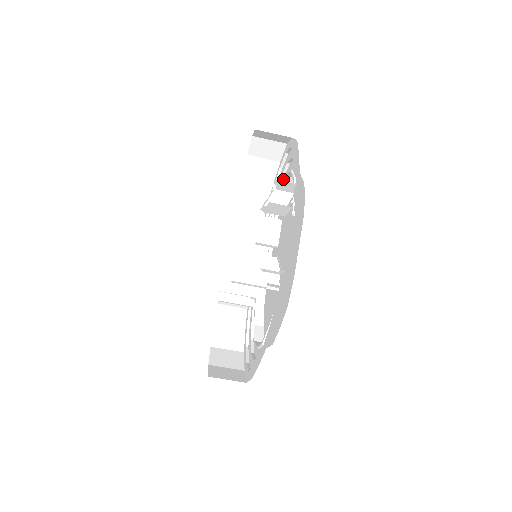
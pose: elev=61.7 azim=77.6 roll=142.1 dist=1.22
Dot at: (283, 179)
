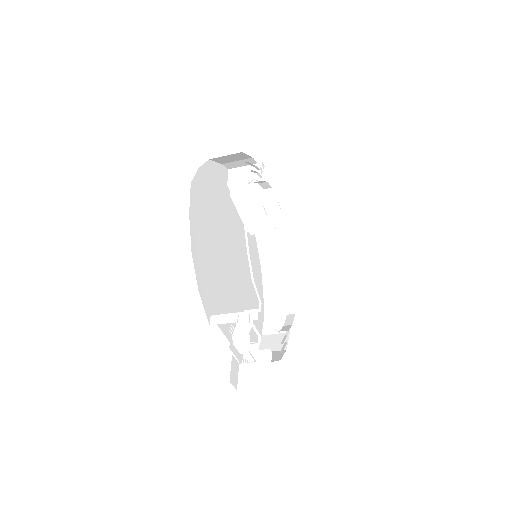
Dot at: occluded
